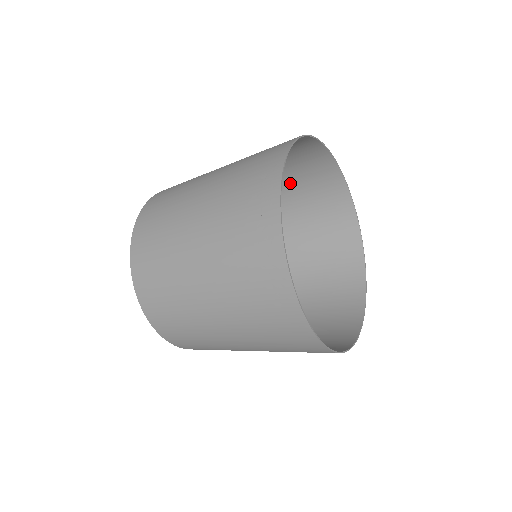
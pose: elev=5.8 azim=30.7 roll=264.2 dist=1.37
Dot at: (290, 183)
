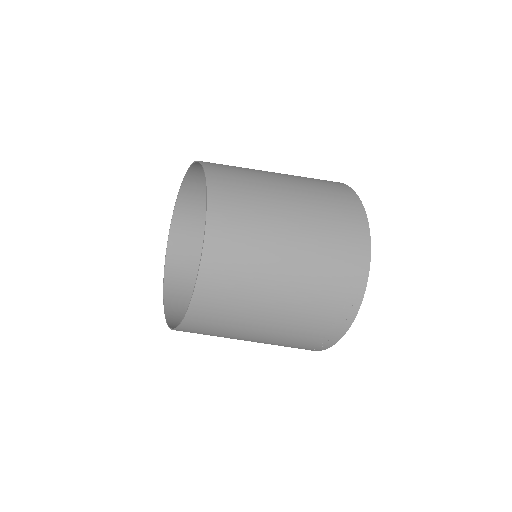
Dot at: occluded
